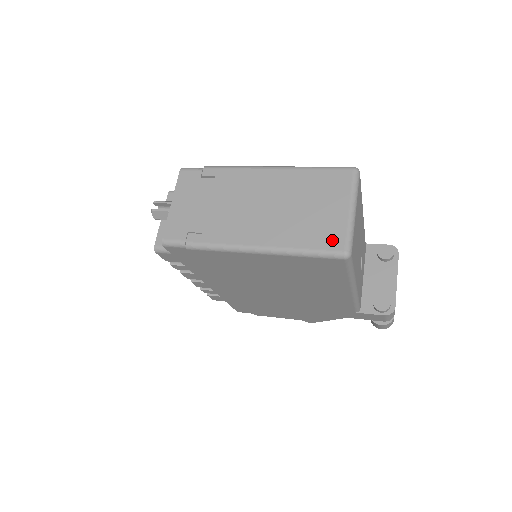
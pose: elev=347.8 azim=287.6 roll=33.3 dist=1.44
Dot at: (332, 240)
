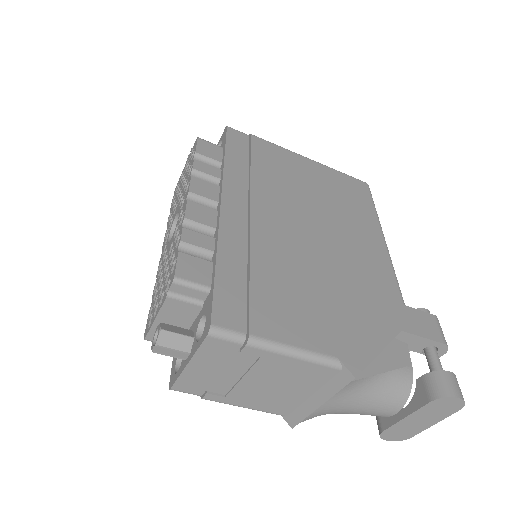
Dot at: occluded
